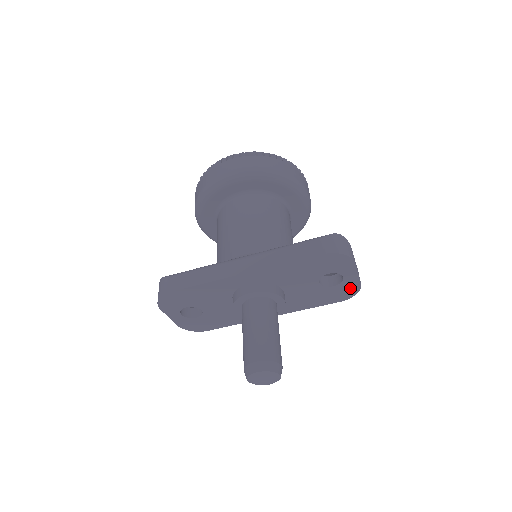
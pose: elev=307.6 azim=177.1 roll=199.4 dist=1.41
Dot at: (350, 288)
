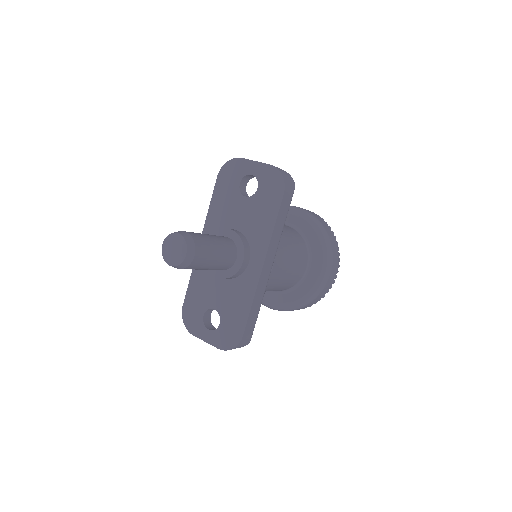
Dot at: (270, 176)
